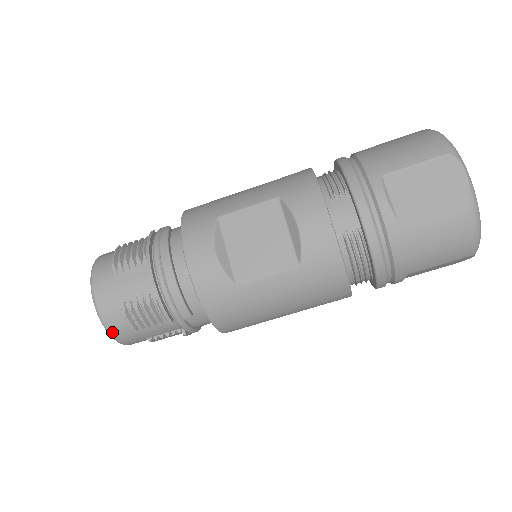
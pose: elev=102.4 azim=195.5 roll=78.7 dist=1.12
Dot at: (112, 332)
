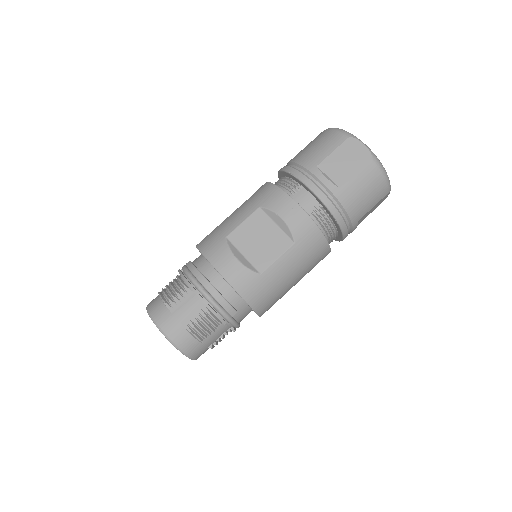
Dot at: (185, 351)
